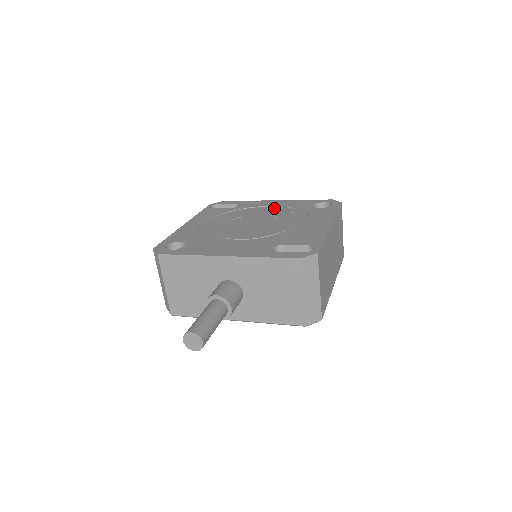
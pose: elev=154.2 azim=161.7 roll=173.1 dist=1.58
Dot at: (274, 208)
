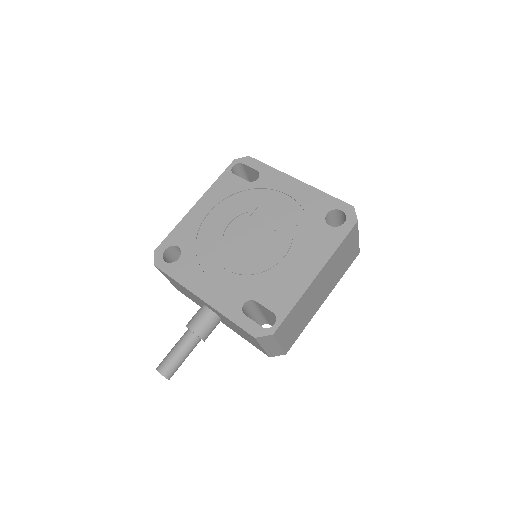
Dot at: (287, 202)
